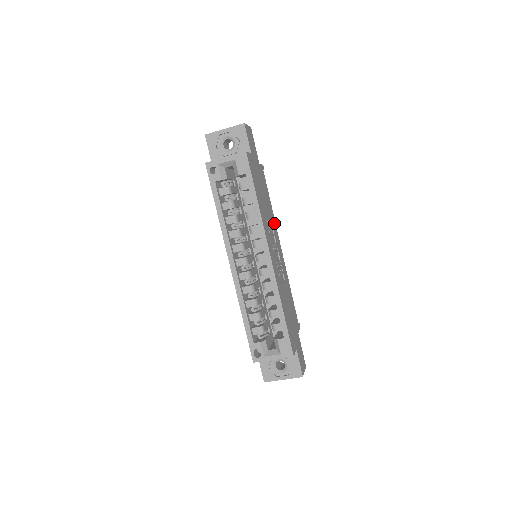
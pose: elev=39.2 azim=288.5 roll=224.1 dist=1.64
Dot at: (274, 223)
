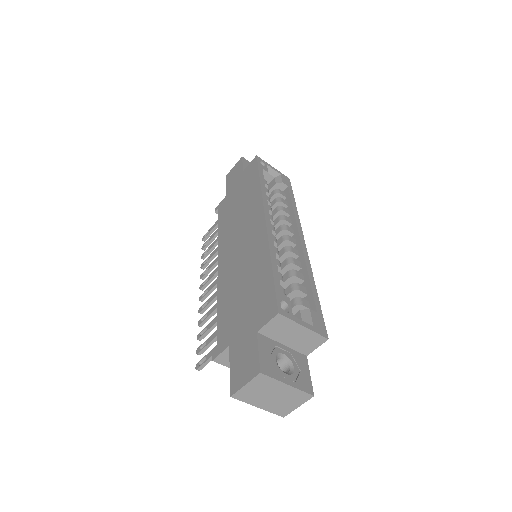
Dot at: occluded
